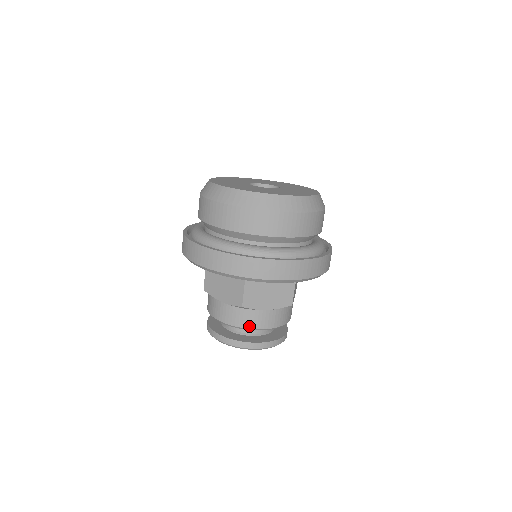
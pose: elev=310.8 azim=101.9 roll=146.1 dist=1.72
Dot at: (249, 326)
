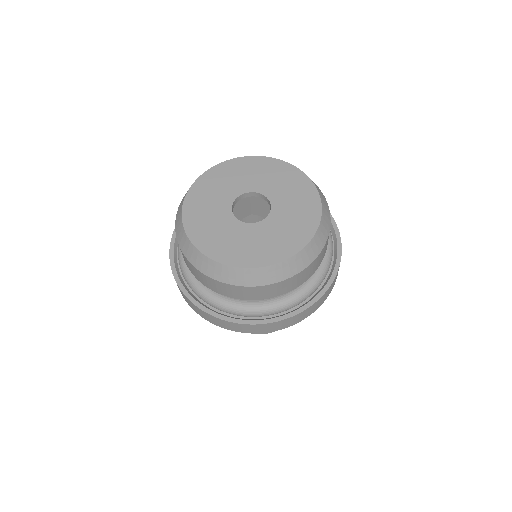
Dot at: occluded
